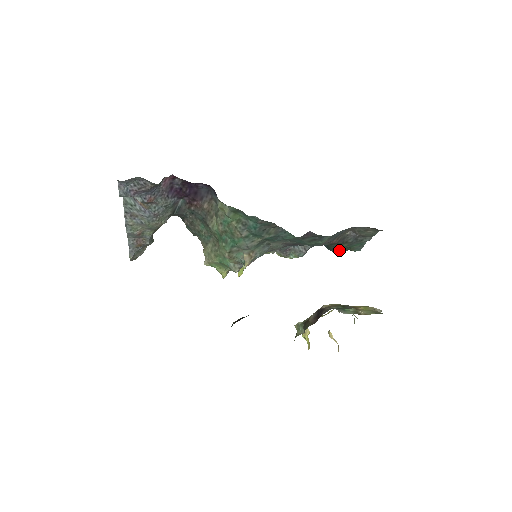
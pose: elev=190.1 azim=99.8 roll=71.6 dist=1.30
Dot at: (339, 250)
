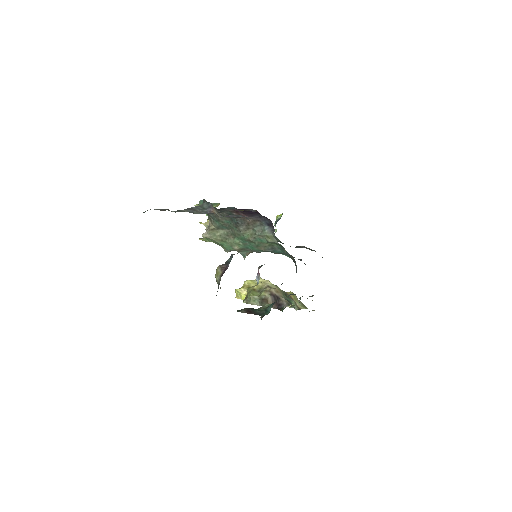
Dot at: (281, 242)
